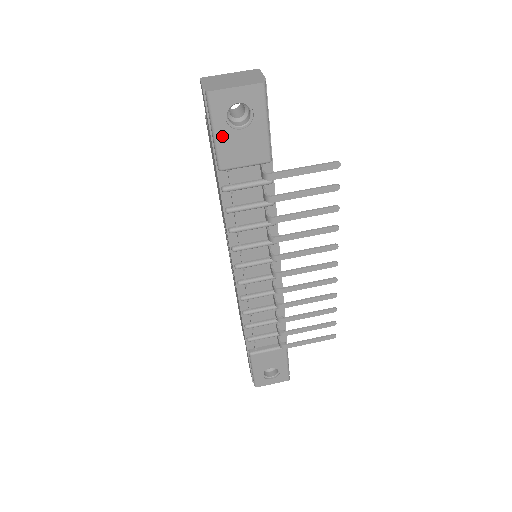
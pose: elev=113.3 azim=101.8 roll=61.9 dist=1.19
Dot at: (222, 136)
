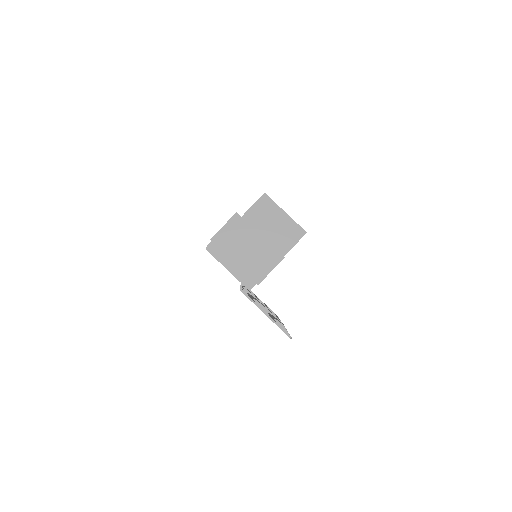
Dot at: occluded
